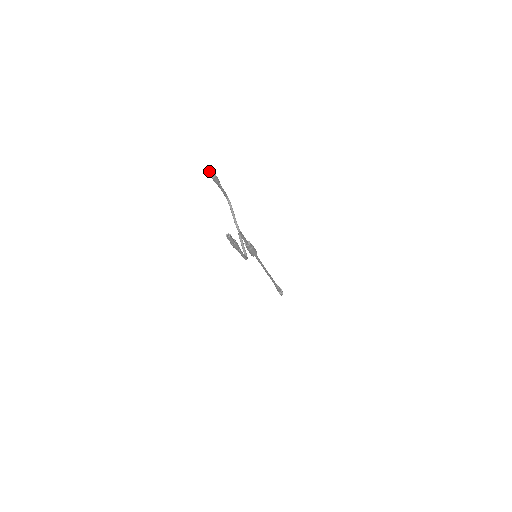
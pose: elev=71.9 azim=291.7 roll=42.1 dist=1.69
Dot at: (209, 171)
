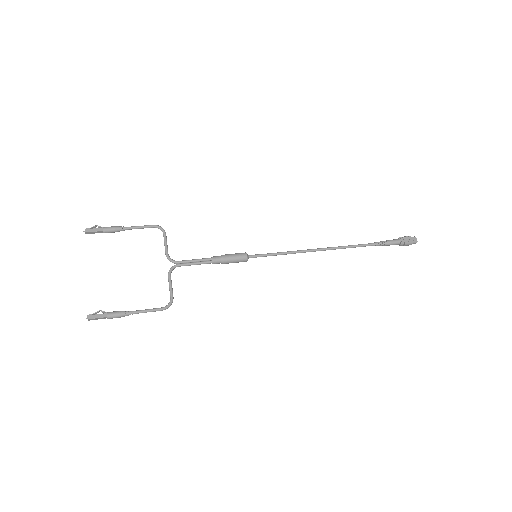
Dot at: (91, 233)
